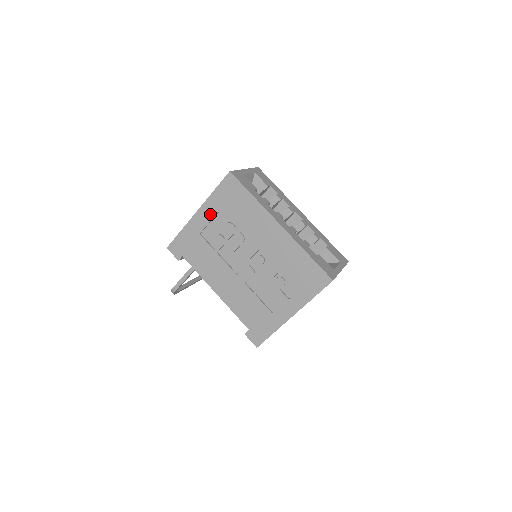
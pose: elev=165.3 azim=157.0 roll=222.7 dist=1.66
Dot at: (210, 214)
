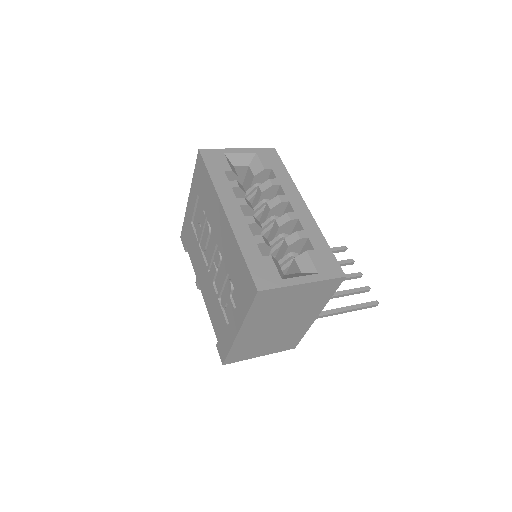
Dot at: (194, 200)
